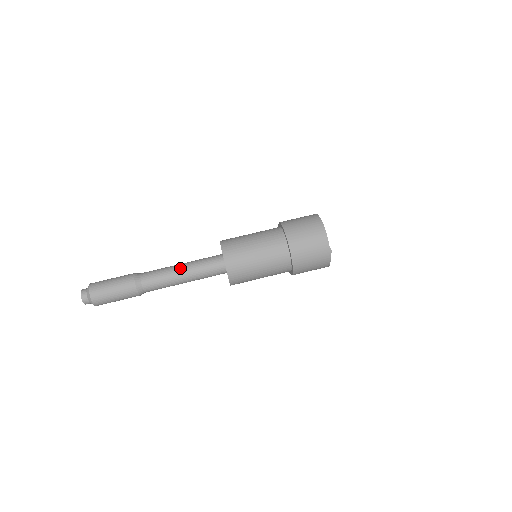
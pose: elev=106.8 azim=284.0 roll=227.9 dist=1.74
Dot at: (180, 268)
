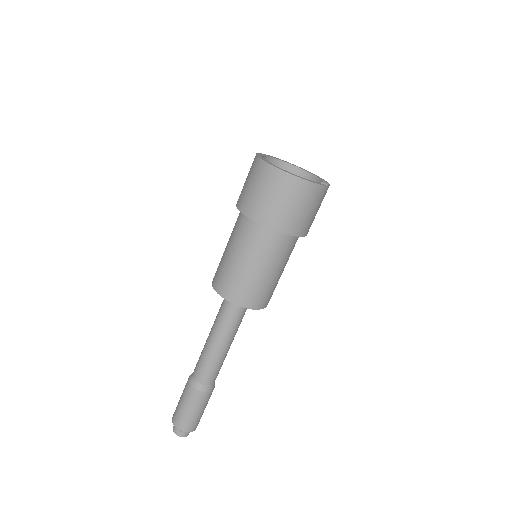
Dot at: (220, 346)
